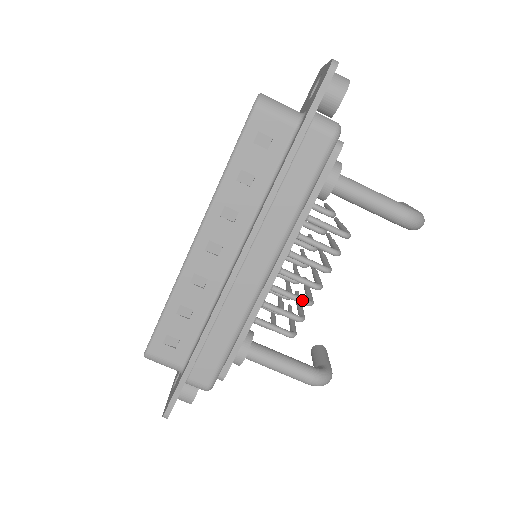
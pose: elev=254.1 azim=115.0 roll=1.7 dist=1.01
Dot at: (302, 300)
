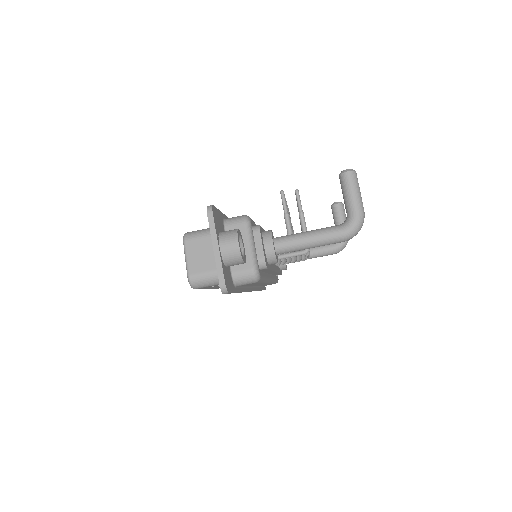
Dot at: (301, 259)
